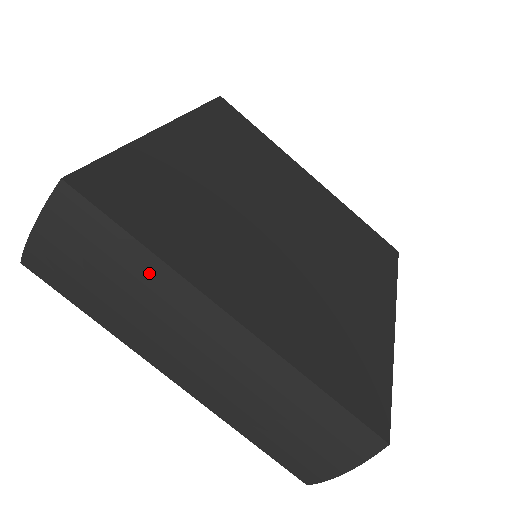
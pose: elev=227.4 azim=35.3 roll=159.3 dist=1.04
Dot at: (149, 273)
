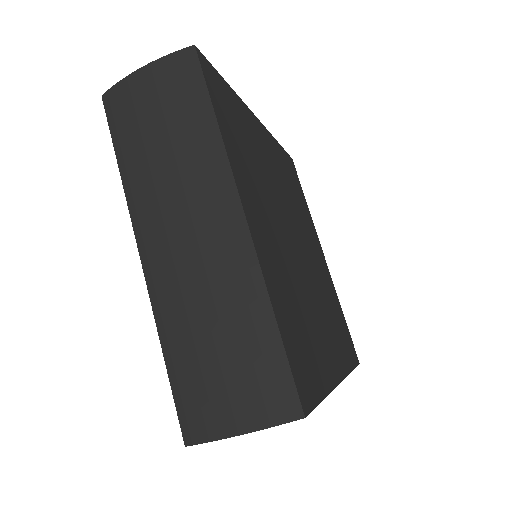
Dot at: (204, 142)
